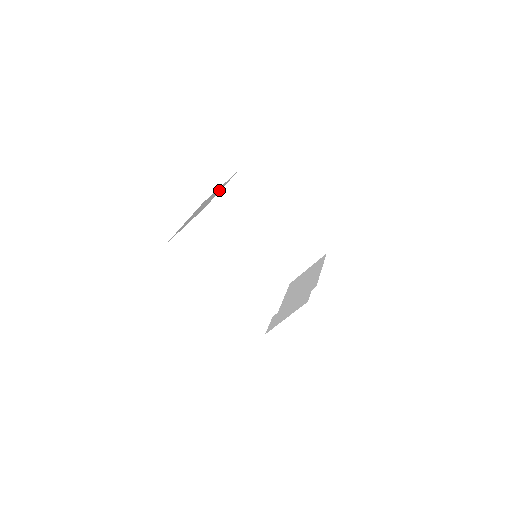
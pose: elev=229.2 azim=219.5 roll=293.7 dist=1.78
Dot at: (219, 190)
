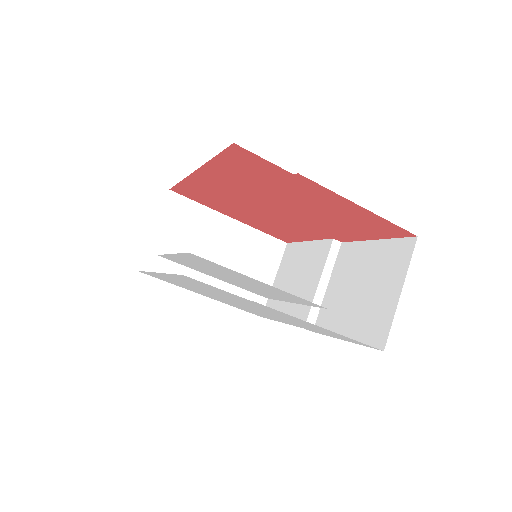
Dot at: (257, 261)
